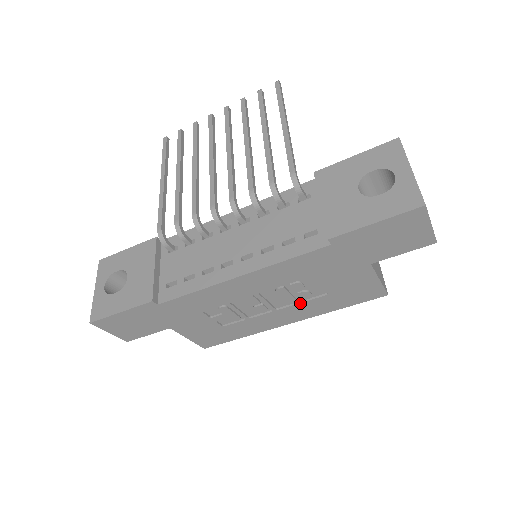
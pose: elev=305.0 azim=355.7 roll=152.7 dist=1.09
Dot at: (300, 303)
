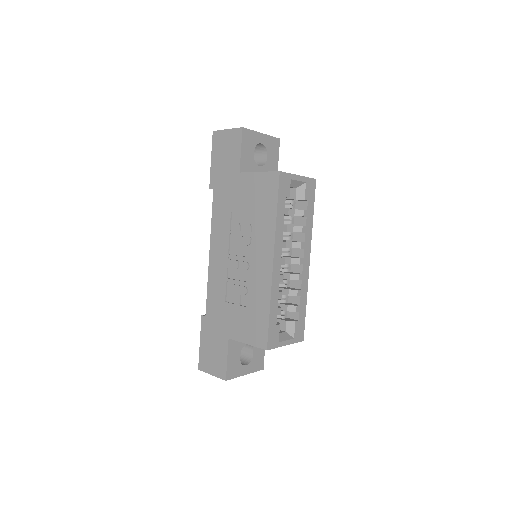
Dot at: (253, 237)
